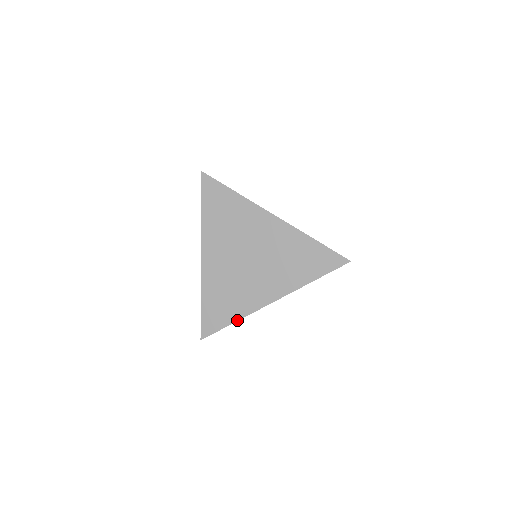
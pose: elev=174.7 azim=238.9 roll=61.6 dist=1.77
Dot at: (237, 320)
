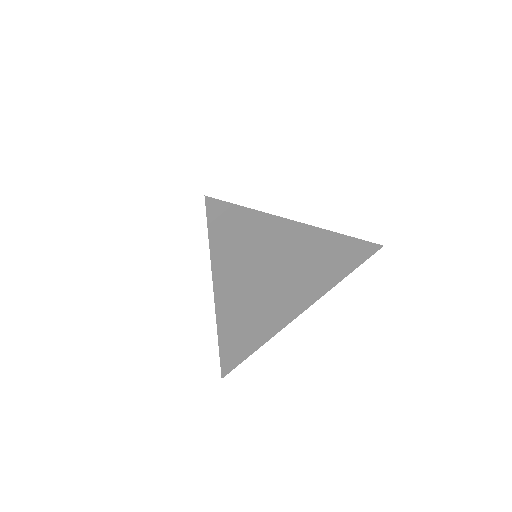
Dot at: (263, 344)
